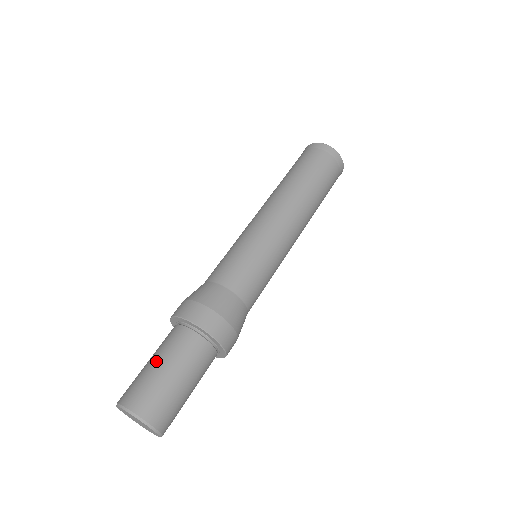
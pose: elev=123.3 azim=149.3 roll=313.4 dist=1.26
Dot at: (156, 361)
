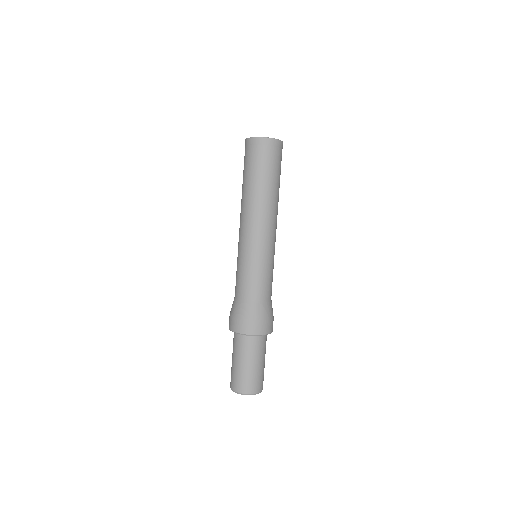
Dot at: (240, 362)
